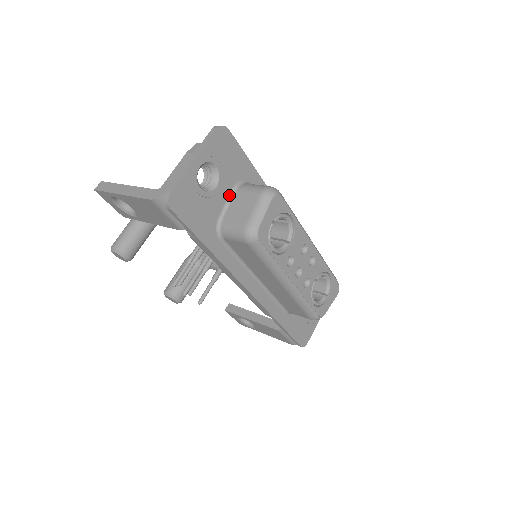
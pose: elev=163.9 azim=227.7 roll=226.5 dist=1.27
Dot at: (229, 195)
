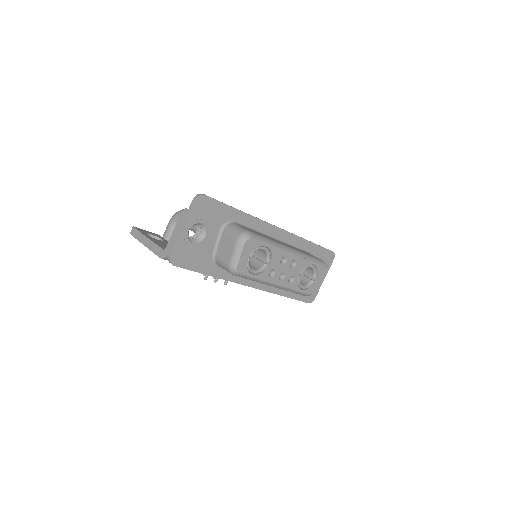
Dot at: (218, 236)
